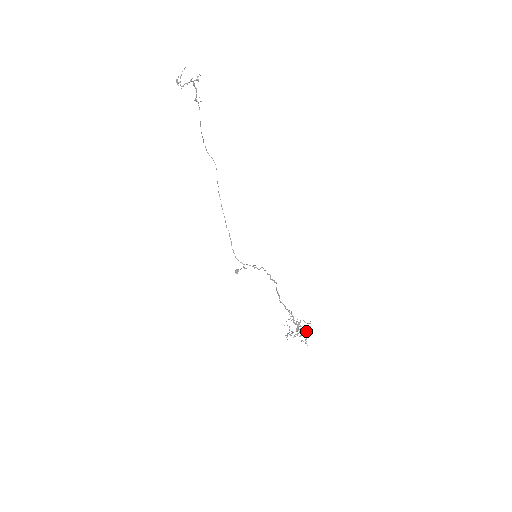
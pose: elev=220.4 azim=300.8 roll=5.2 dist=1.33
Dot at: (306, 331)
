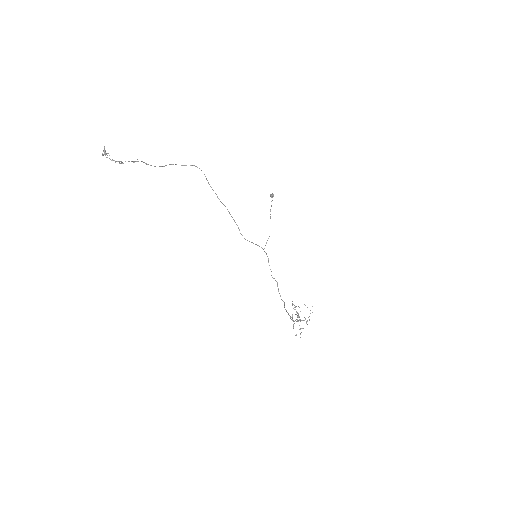
Dot at: (300, 329)
